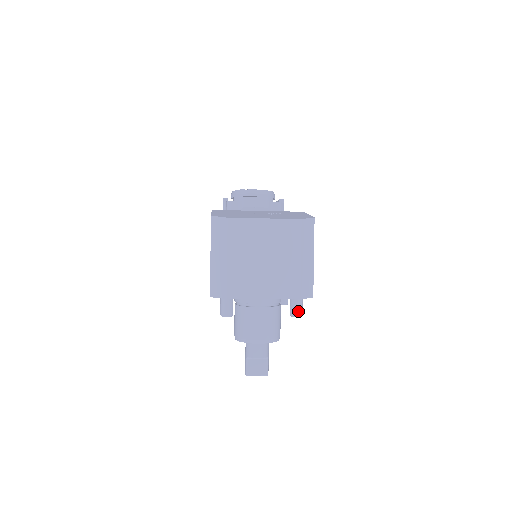
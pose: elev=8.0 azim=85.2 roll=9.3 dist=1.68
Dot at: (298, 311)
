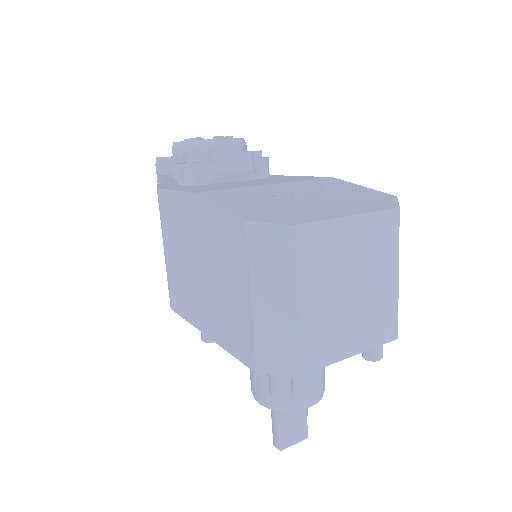
Dot at: (381, 352)
